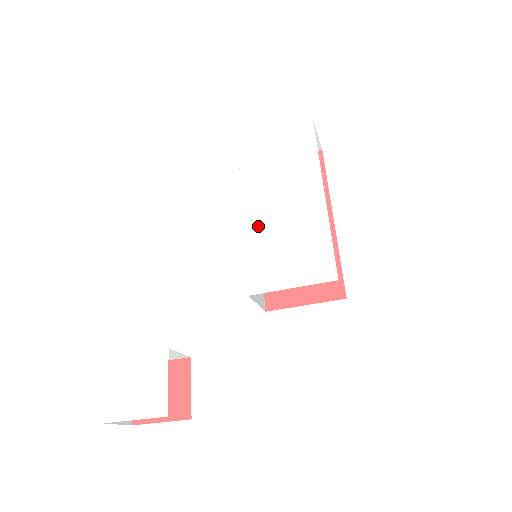
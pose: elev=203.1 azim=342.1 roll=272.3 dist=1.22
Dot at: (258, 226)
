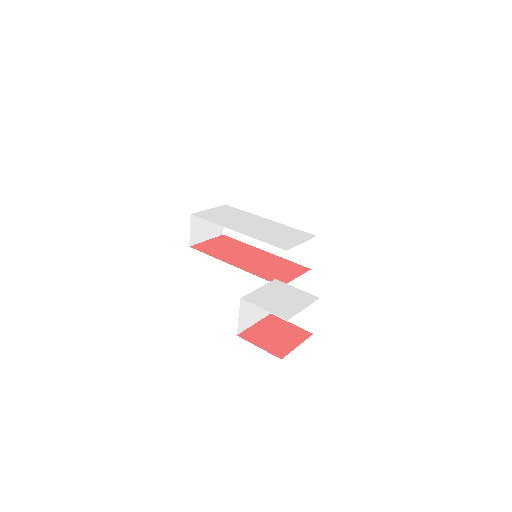
Dot at: (253, 233)
